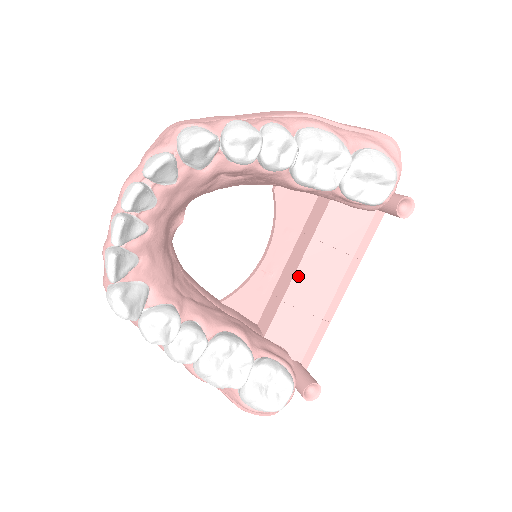
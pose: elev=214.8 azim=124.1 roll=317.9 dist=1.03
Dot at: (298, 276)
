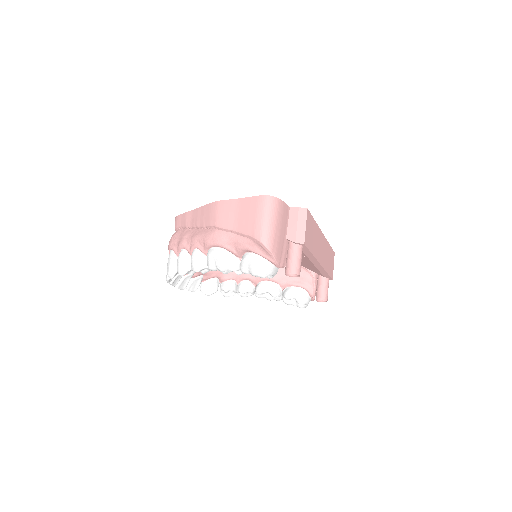
Dot at: occluded
